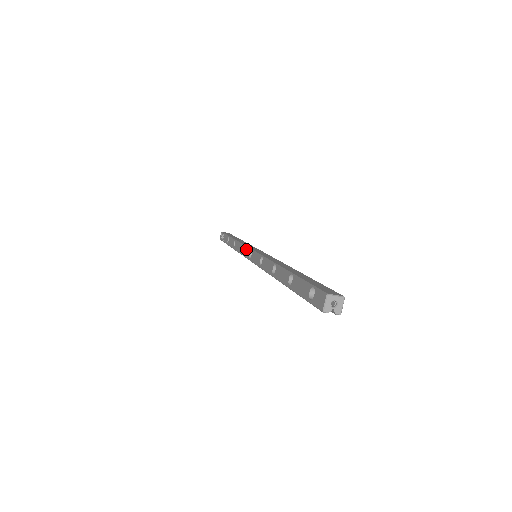
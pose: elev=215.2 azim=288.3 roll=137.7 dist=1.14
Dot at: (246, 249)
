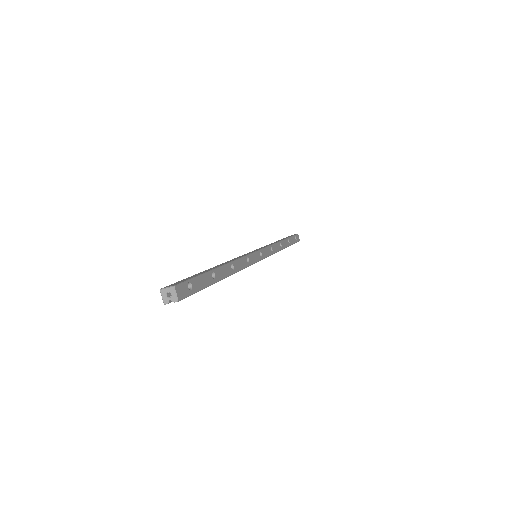
Dot at: occluded
